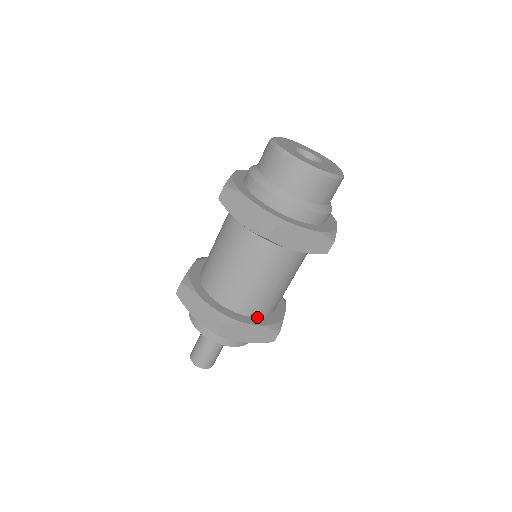
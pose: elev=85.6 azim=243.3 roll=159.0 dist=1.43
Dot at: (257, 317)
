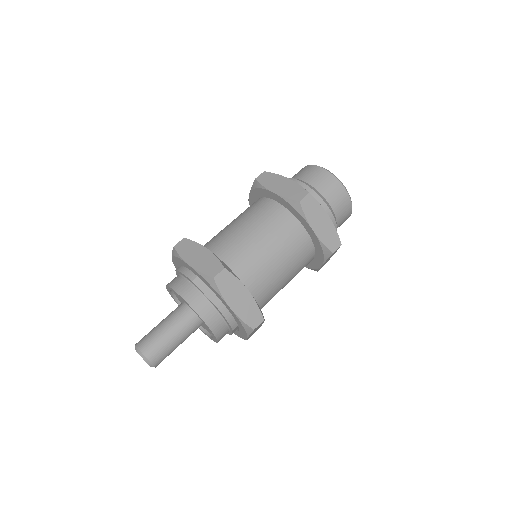
Dot at: occluded
